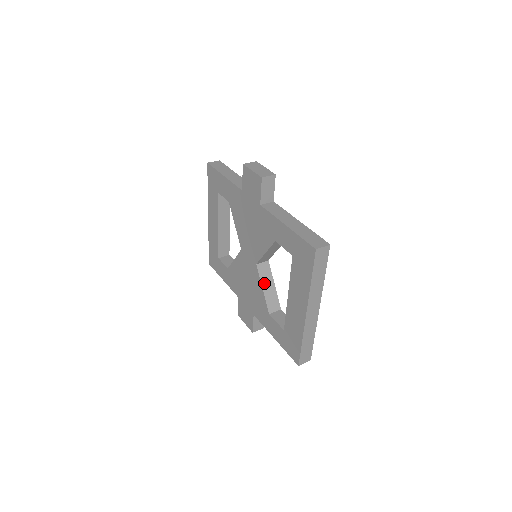
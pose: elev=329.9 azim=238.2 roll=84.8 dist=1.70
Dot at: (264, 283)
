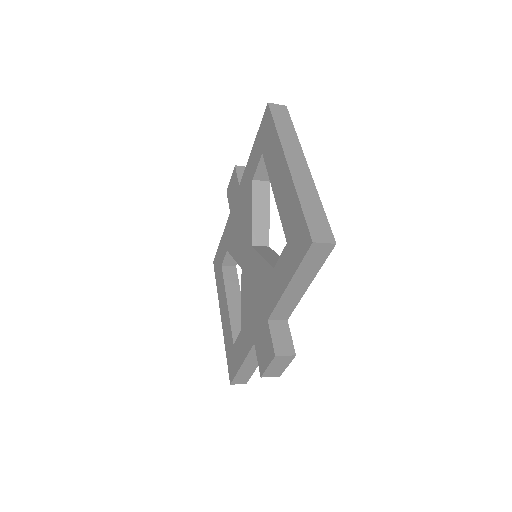
Dot at: (264, 254)
